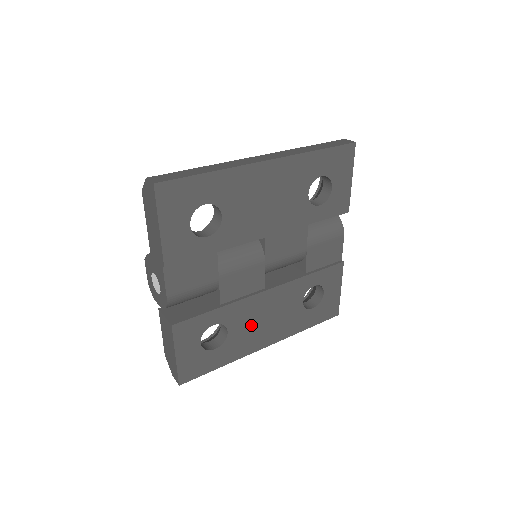
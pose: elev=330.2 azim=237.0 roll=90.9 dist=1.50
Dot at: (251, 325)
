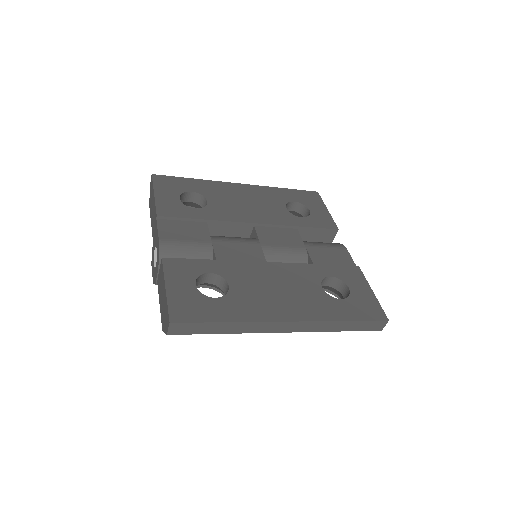
Dot at: (258, 289)
